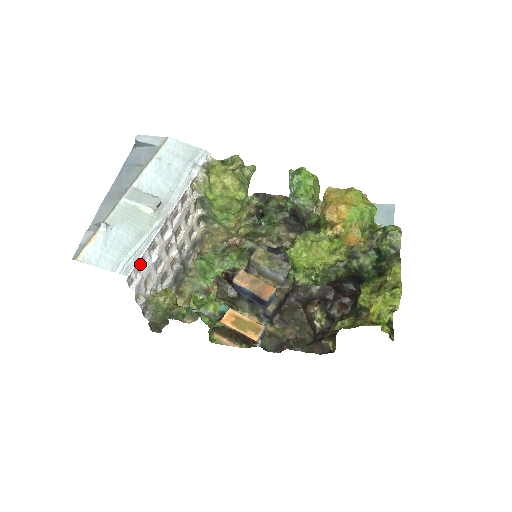
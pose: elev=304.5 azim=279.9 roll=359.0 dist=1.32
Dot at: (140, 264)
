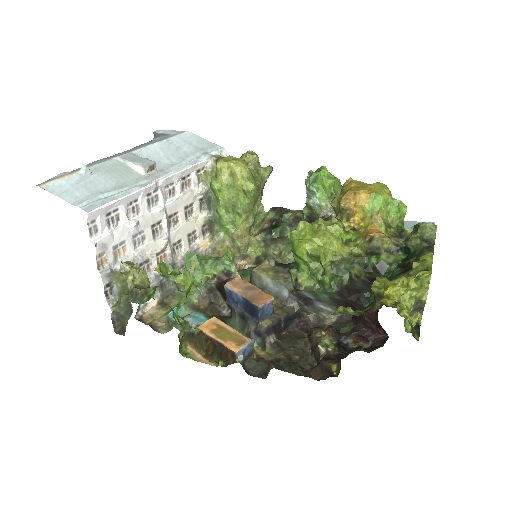
Dot at: (112, 218)
